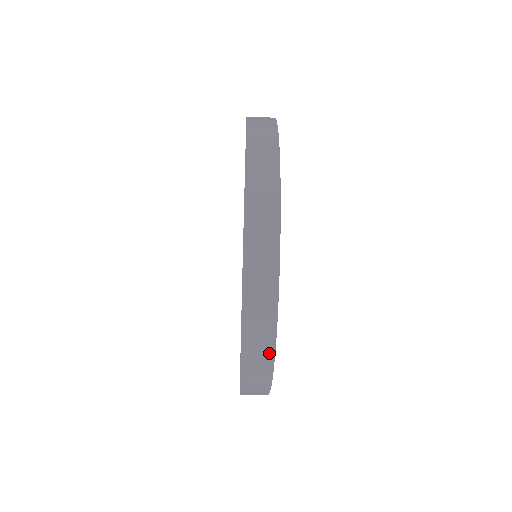
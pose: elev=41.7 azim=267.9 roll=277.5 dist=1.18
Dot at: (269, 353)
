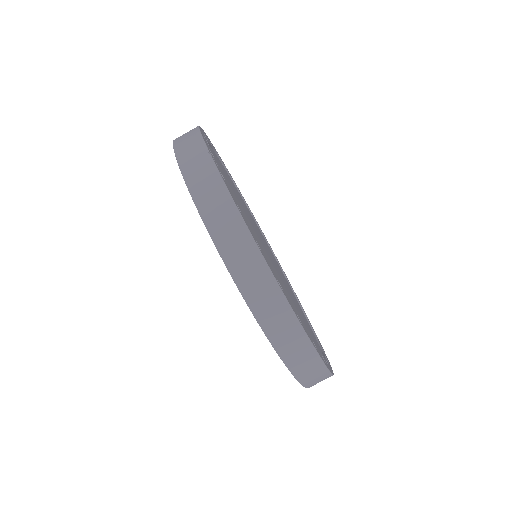
Dot at: (199, 145)
